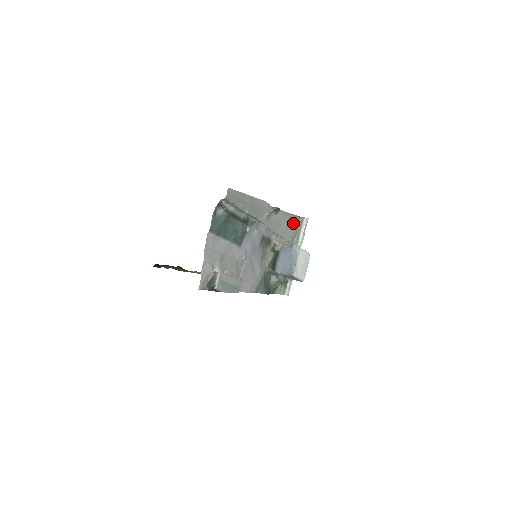
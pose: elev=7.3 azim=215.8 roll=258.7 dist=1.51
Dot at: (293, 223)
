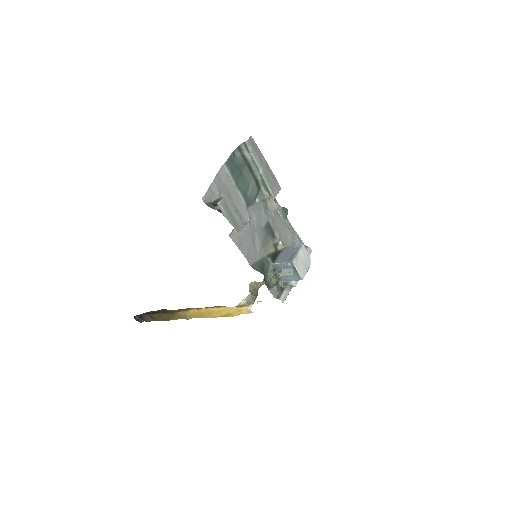
Dot at: occluded
